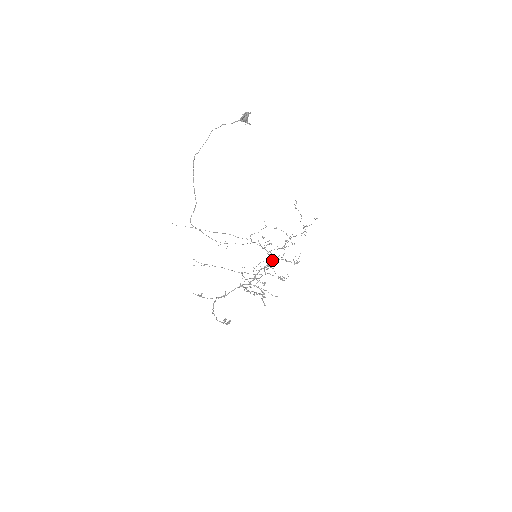
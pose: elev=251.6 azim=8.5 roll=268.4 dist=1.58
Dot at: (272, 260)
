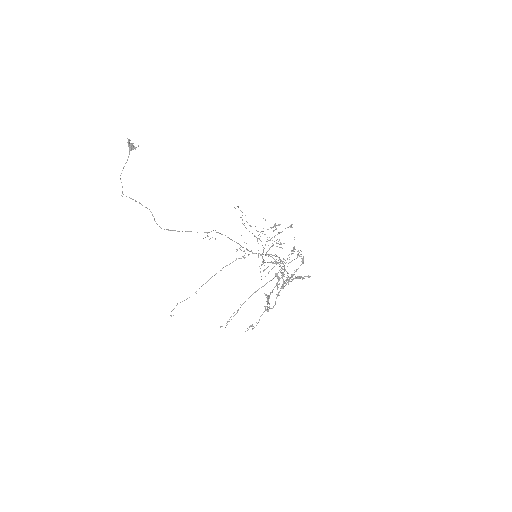
Dot at: occluded
